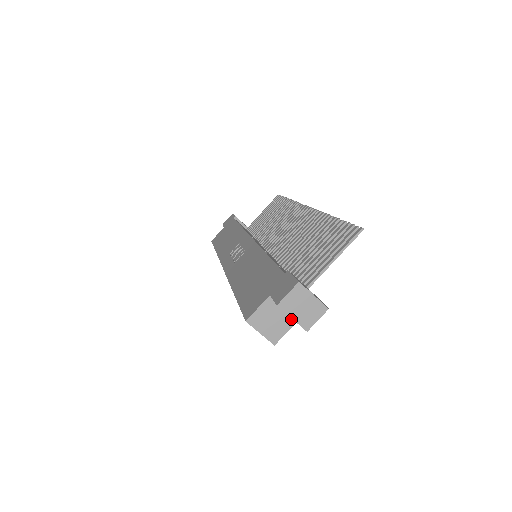
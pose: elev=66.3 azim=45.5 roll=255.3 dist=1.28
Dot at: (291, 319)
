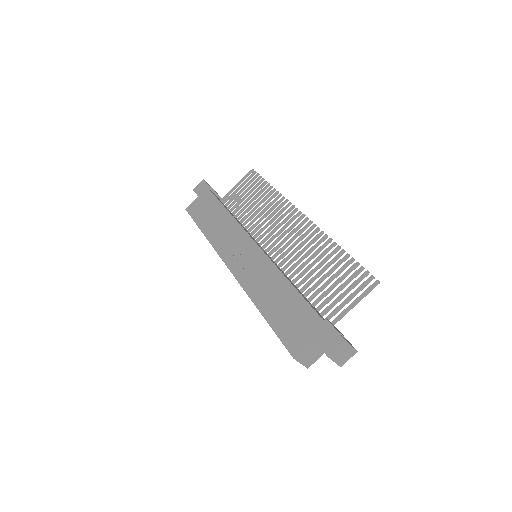
Dot at: occluded
